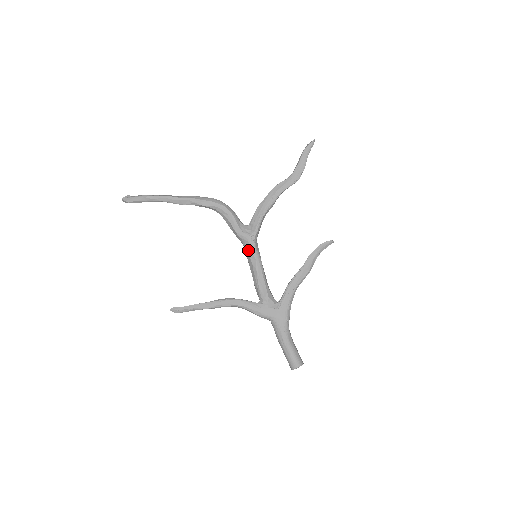
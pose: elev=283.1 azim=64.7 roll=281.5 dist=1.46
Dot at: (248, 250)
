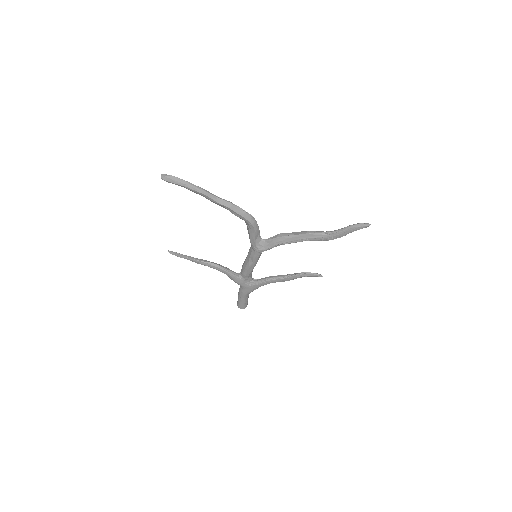
Dot at: (252, 254)
